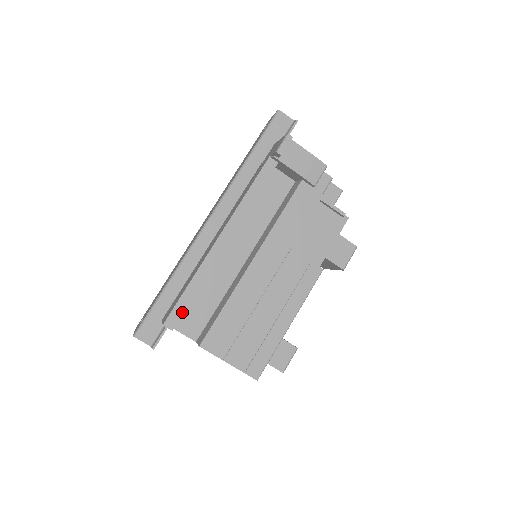
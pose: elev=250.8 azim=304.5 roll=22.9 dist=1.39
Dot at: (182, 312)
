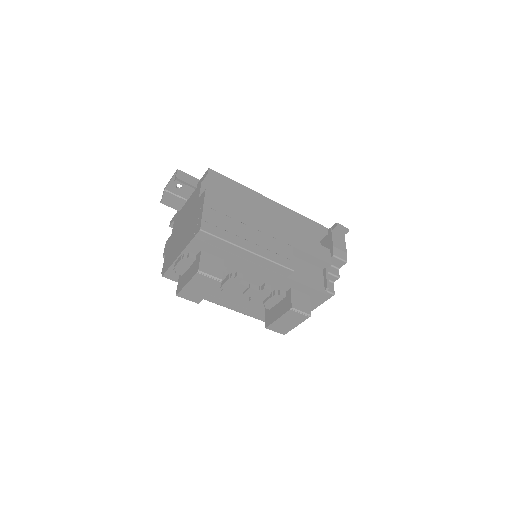
Dot at: (222, 179)
